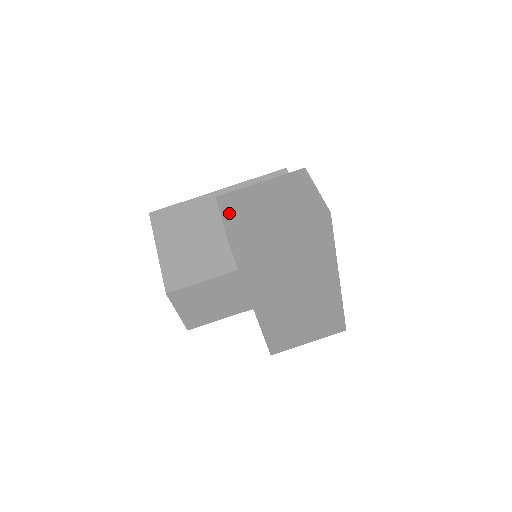
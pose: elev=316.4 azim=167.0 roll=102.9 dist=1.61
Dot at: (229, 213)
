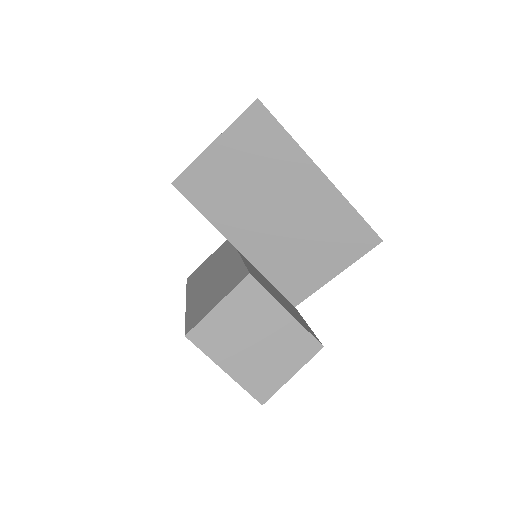
Dot at: (229, 306)
